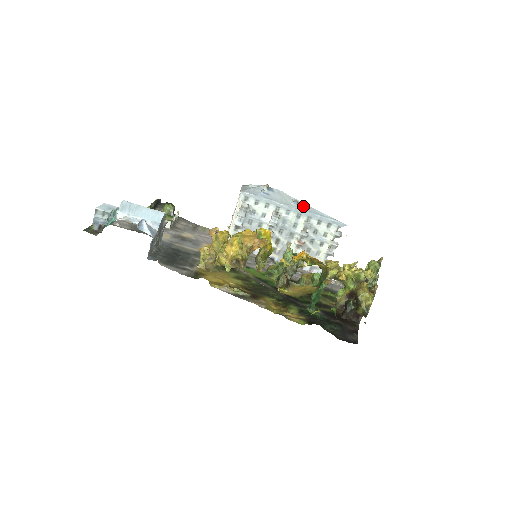
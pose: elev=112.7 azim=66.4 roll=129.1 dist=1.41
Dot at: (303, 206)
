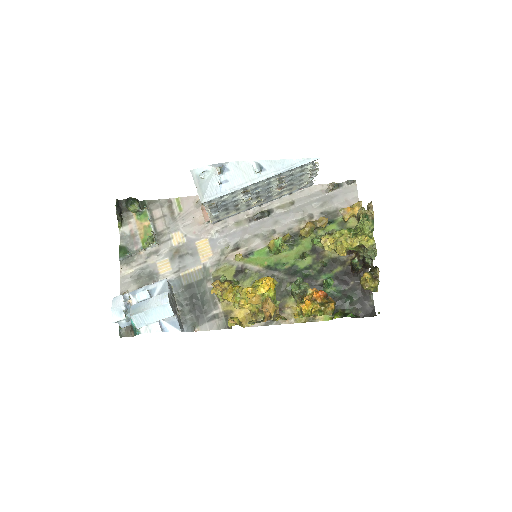
Dot at: (267, 167)
